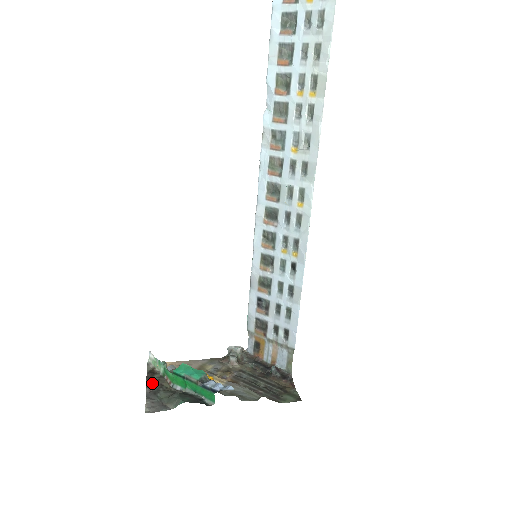
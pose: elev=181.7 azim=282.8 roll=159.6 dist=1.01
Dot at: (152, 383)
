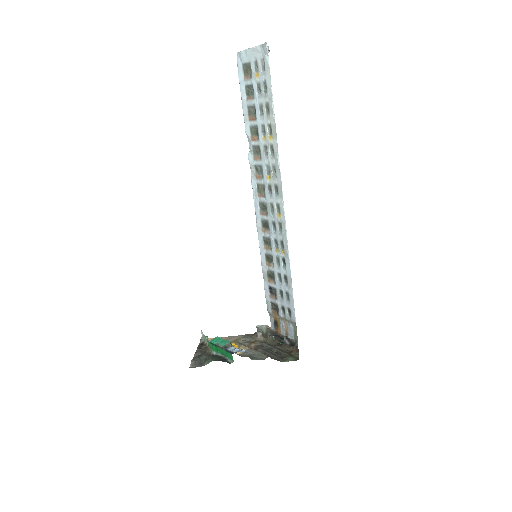
Dot at: (199, 351)
